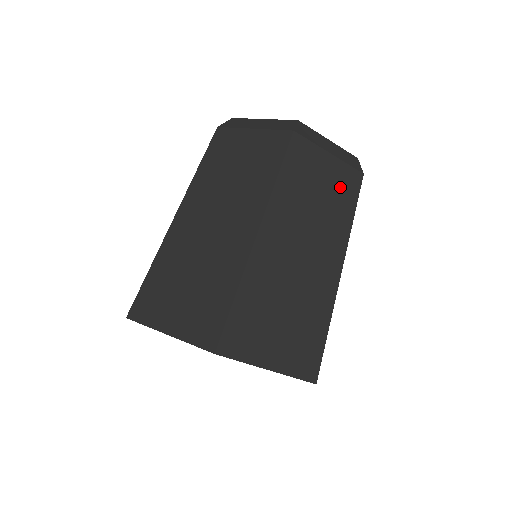
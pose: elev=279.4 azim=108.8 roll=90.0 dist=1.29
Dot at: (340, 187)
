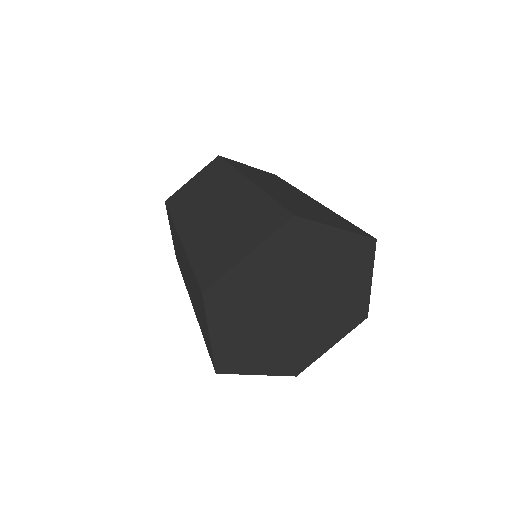
Dot at: (270, 176)
